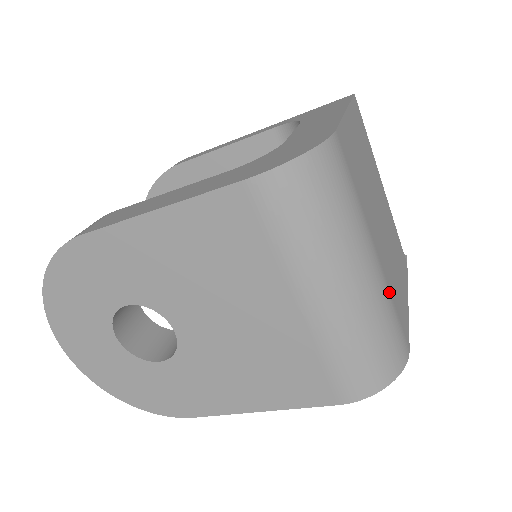
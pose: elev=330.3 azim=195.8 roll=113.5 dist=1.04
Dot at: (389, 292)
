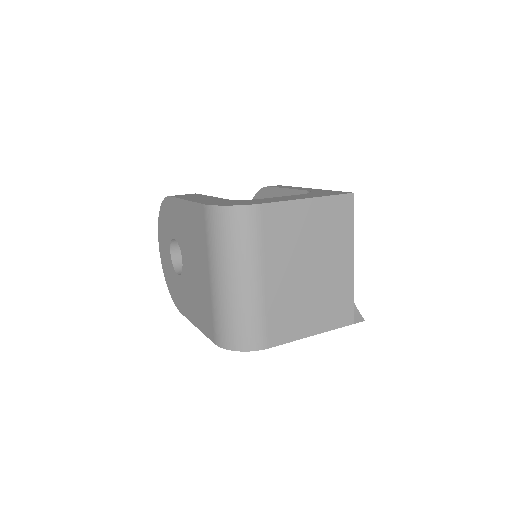
Dot at: (264, 306)
